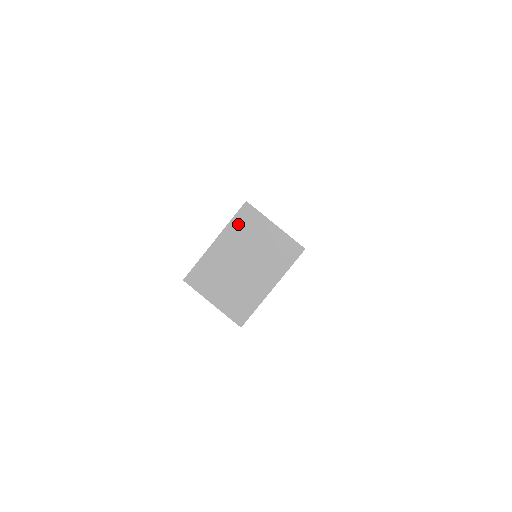
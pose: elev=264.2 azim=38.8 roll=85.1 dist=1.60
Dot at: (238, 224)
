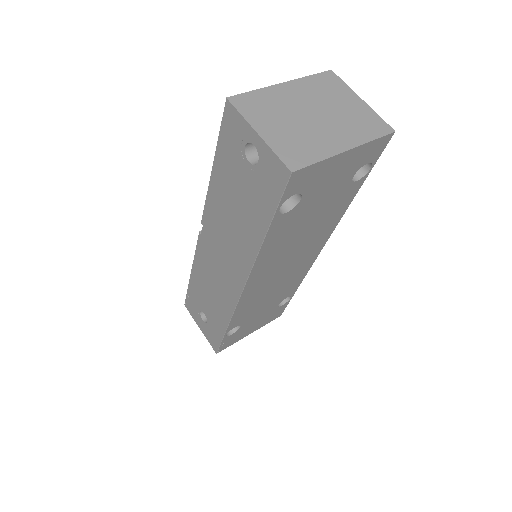
Dot at: (317, 82)
